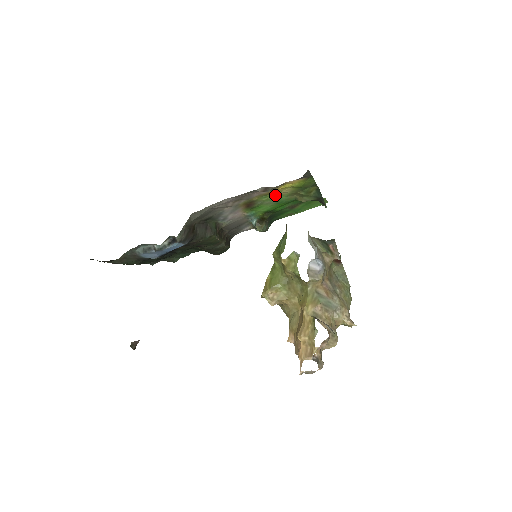
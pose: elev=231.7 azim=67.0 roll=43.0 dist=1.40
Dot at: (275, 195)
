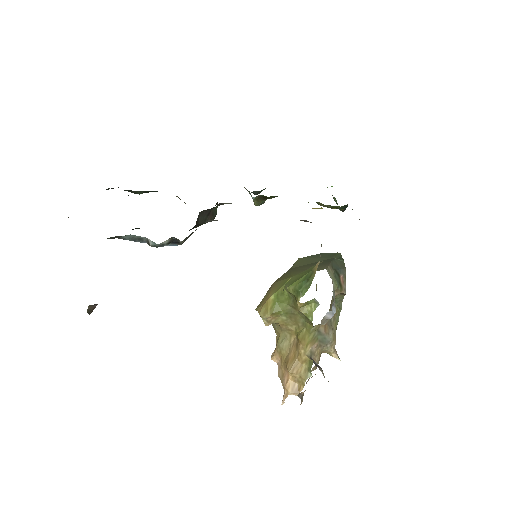
Dot at: occluded
